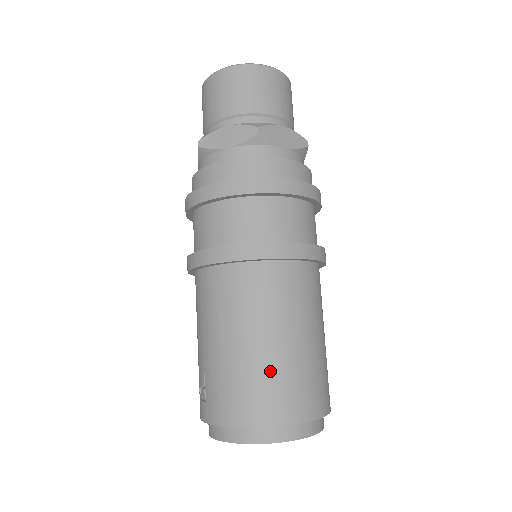
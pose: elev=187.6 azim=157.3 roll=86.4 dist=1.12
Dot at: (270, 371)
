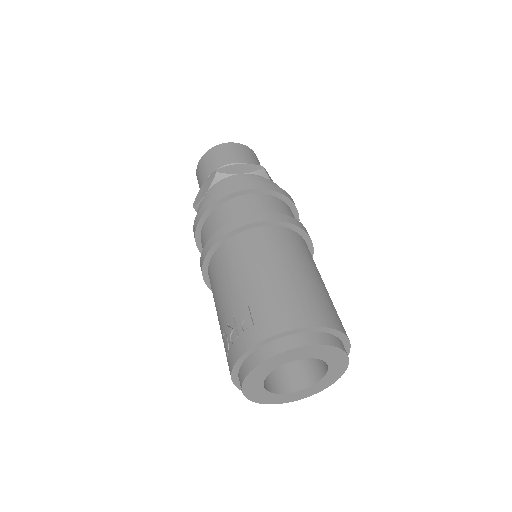
Dot at: (313, 291)
